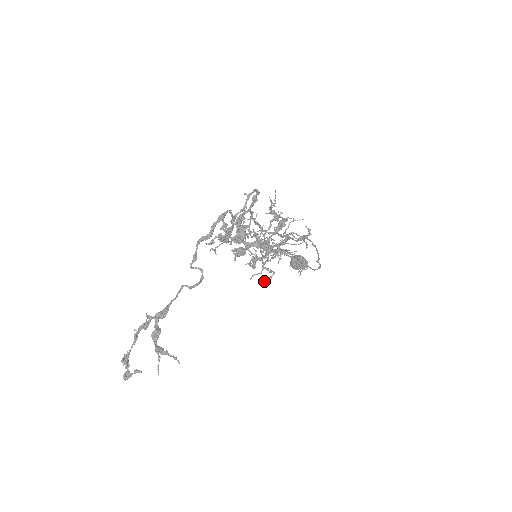
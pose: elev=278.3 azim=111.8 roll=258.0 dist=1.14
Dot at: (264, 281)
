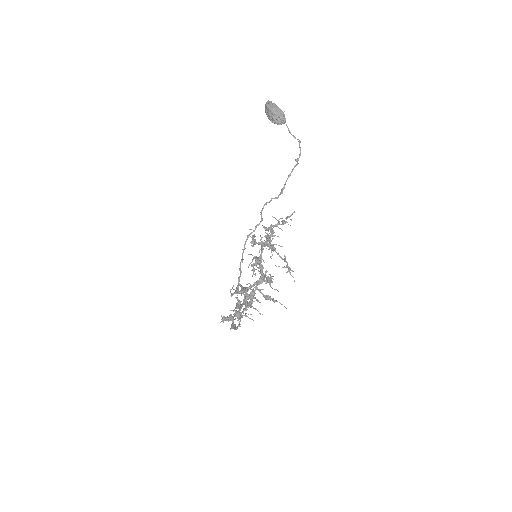
Dot at: (270, 257)
